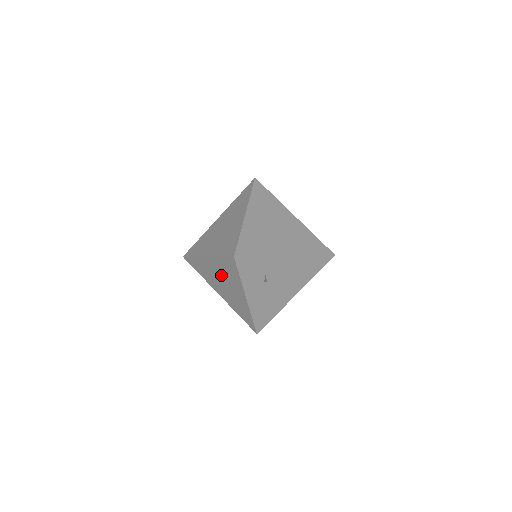
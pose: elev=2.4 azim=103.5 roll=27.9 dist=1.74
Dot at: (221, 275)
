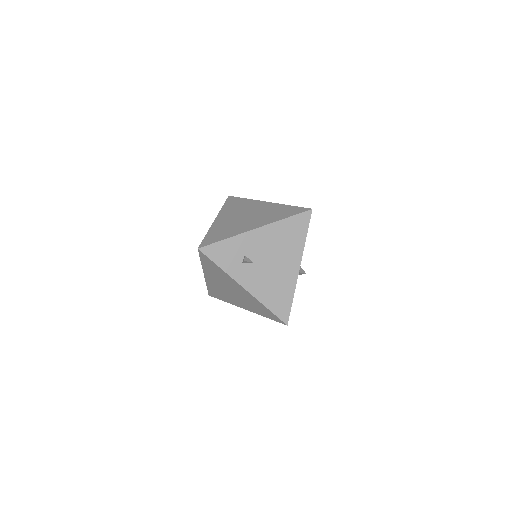
Dot at: (221, 282)
